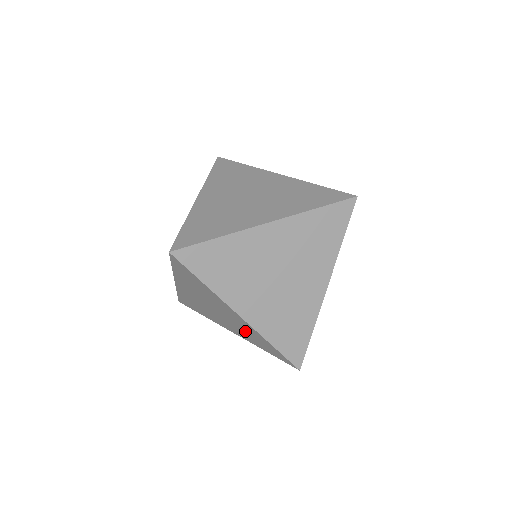
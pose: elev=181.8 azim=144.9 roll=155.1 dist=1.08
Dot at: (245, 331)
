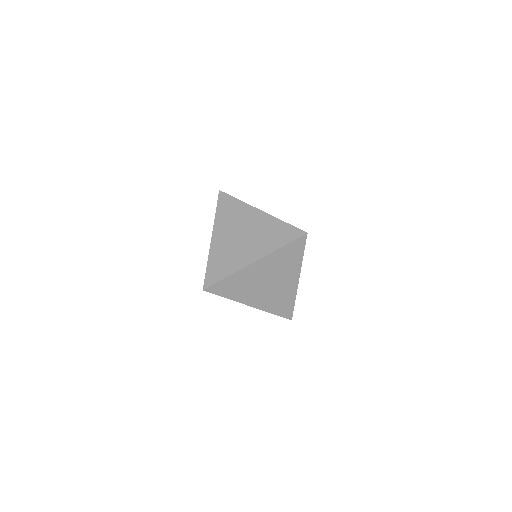
Dot at: occluded
